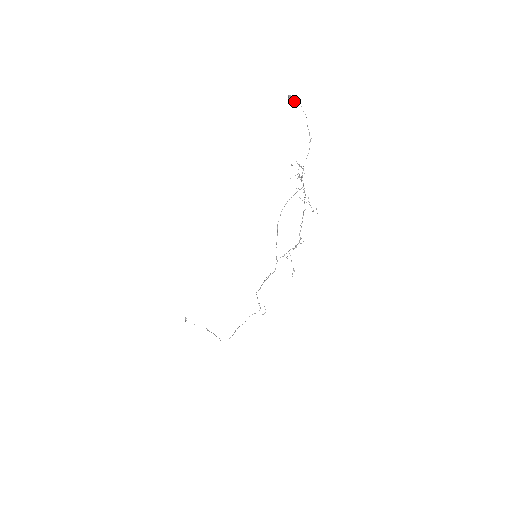
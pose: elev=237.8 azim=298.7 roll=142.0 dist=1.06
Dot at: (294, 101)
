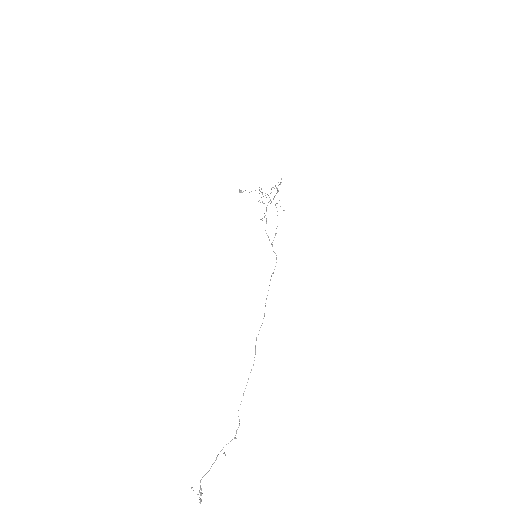
Dot at: (243, 191)
